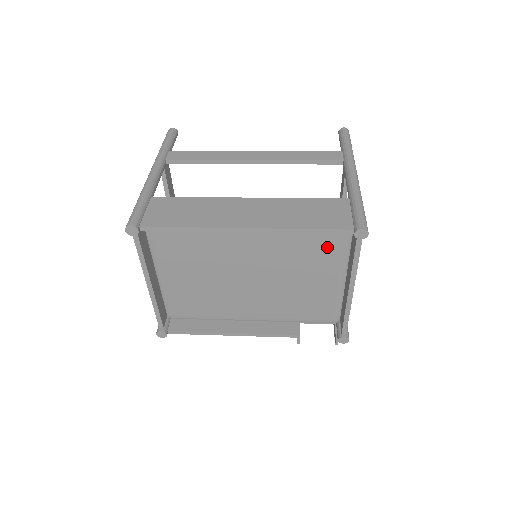
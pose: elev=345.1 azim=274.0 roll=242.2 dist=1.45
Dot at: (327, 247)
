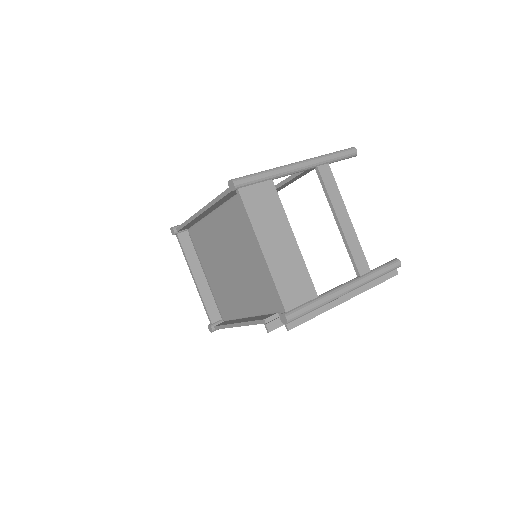
Dot at: occluded
